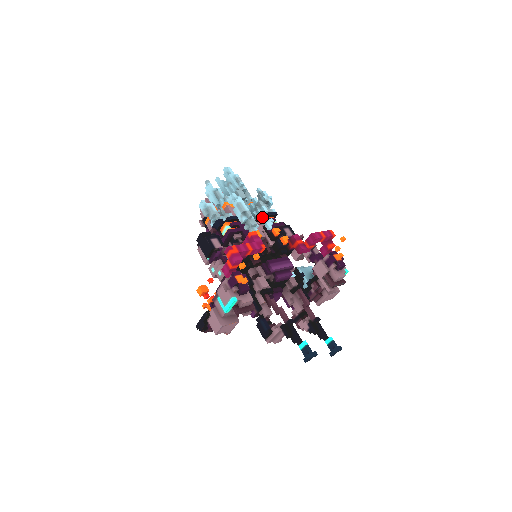
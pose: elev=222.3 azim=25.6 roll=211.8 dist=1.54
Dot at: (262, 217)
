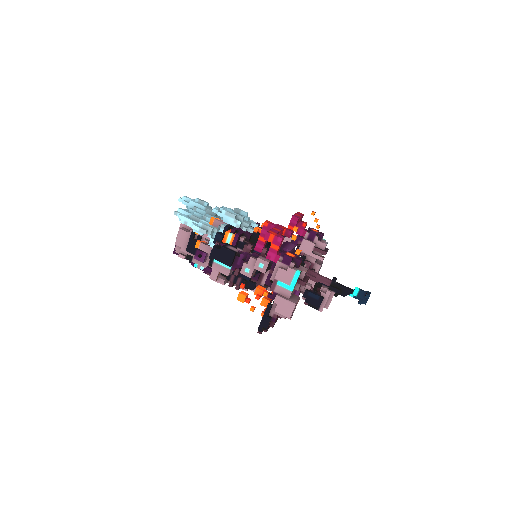
Dot at: (247, 219)
